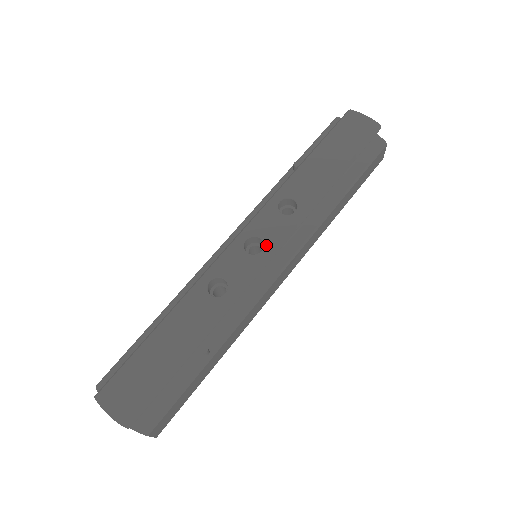
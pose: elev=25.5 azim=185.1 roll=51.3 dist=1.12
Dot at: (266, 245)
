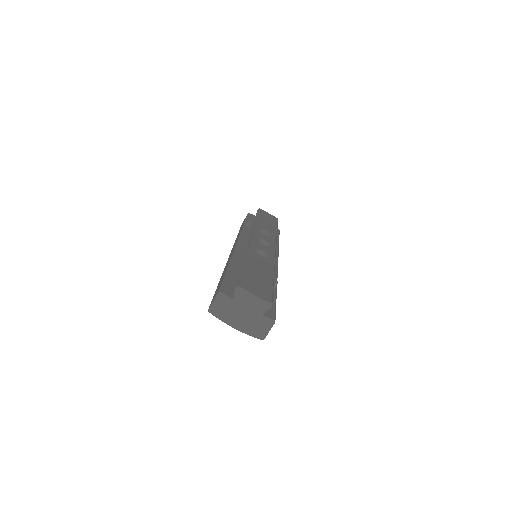
Dot at: (270, 244)
